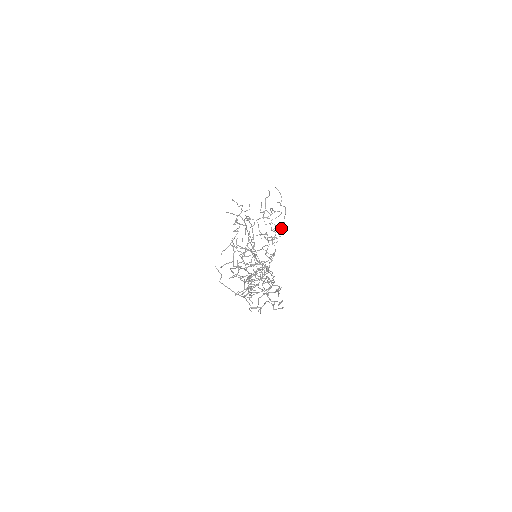
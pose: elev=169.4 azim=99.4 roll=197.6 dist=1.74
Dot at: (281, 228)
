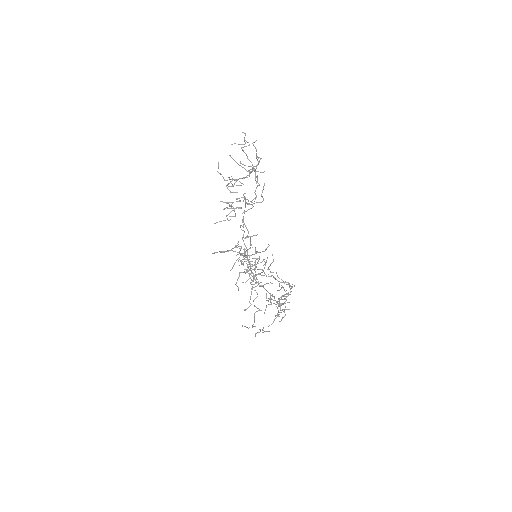
Dot at: occluded
